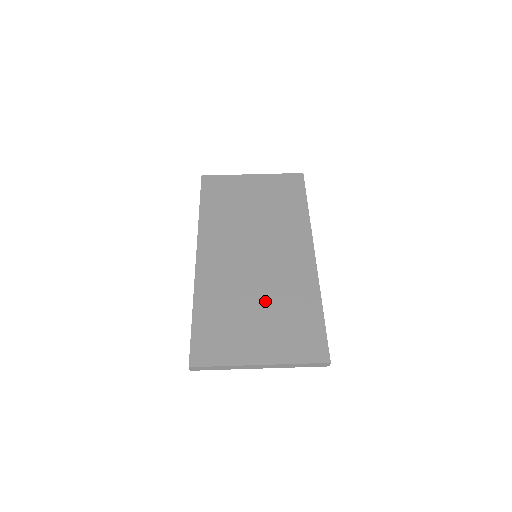
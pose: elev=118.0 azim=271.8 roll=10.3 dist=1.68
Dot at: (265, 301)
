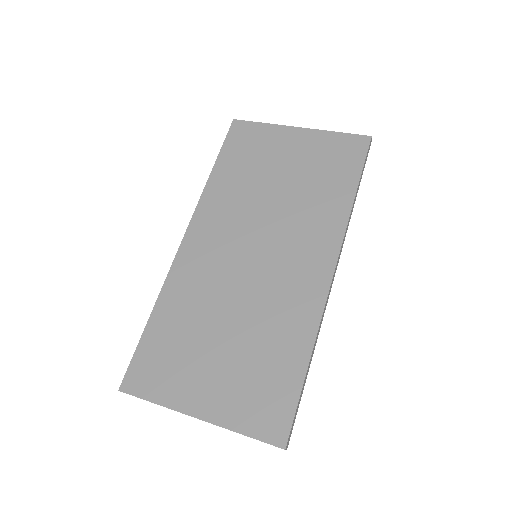
Dot at: (238, 328)
